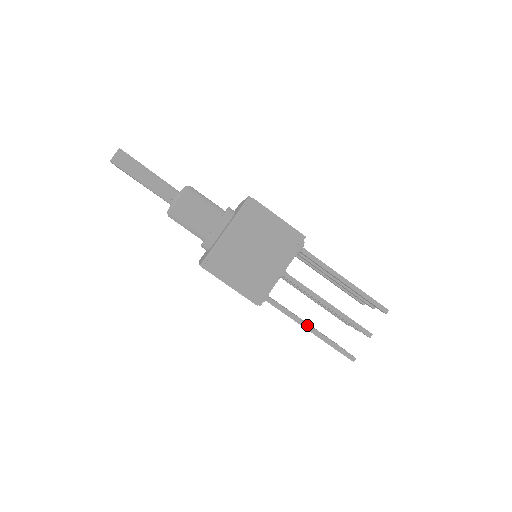
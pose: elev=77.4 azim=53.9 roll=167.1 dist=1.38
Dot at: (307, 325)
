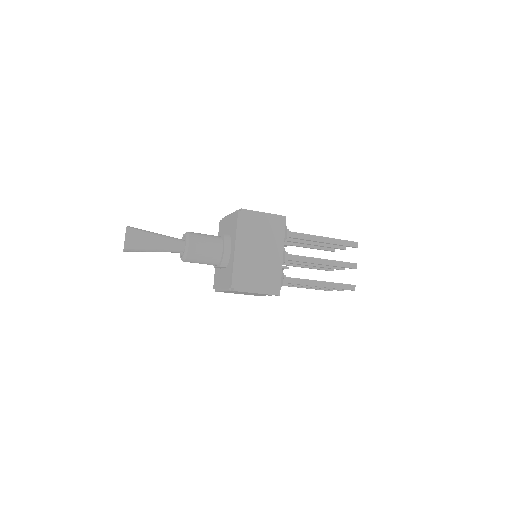
Dot at: occluded
